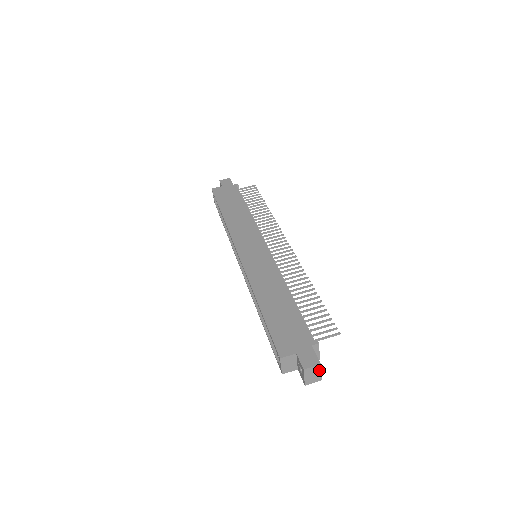
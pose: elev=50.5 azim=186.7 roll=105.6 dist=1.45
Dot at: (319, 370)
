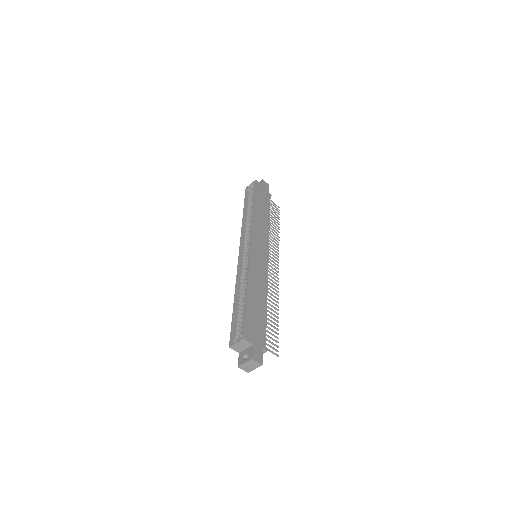
Dot at: (257, 367)
